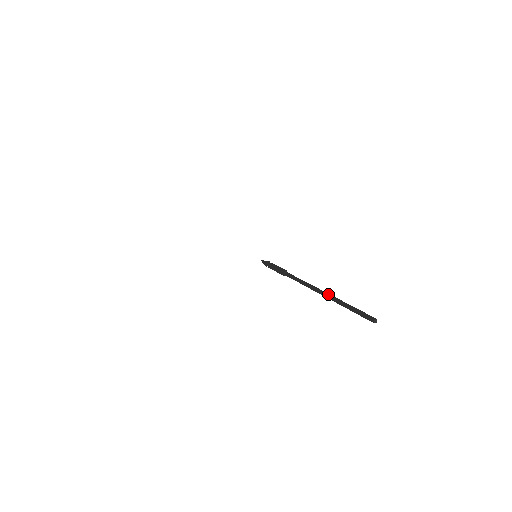
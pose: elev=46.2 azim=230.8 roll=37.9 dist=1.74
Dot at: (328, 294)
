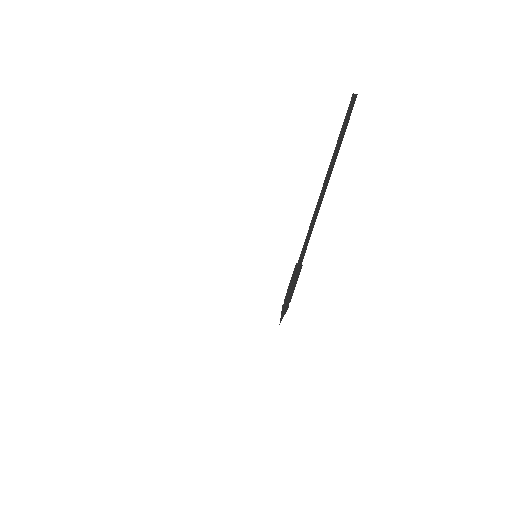
Dot at: (326, 176)
